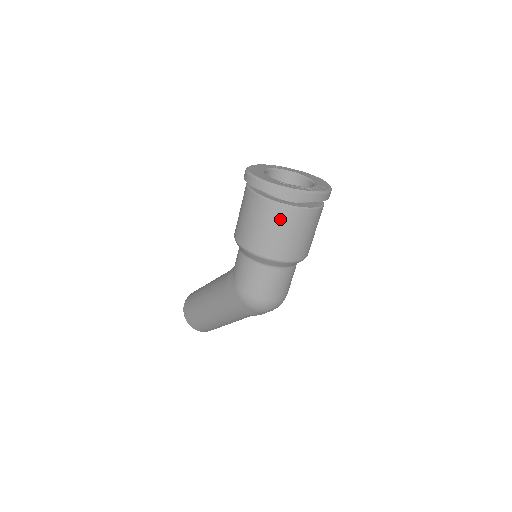
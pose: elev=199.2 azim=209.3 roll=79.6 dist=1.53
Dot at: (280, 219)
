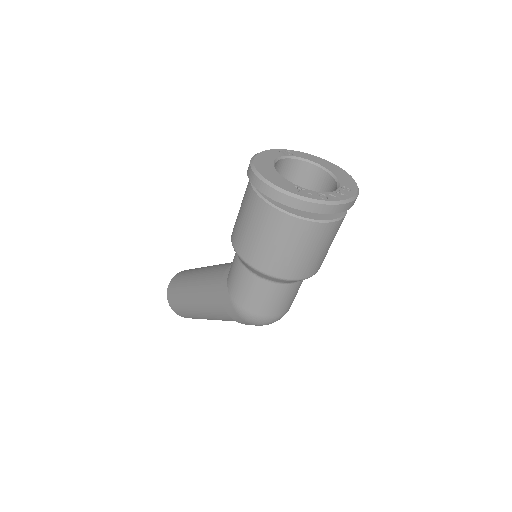
Dot at: (293, 234)
